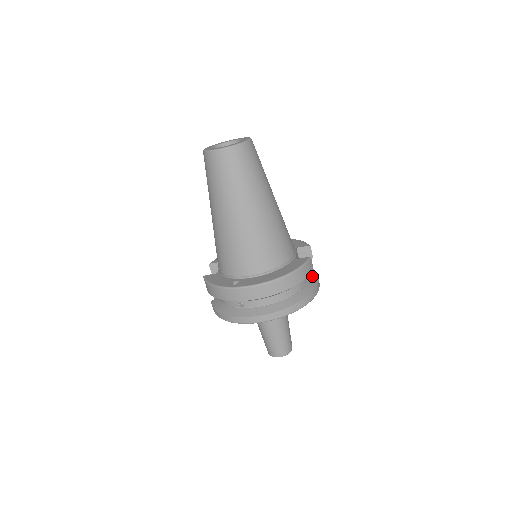
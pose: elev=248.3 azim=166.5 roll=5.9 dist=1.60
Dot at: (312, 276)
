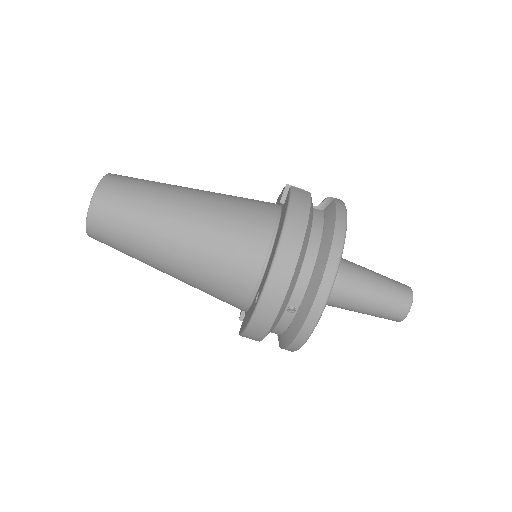
Dot at: (327, 204)
